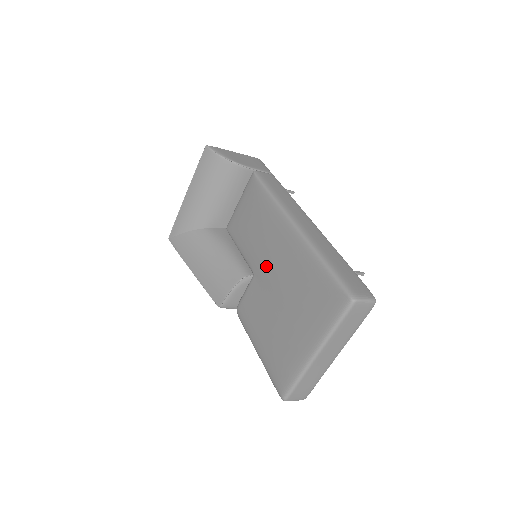
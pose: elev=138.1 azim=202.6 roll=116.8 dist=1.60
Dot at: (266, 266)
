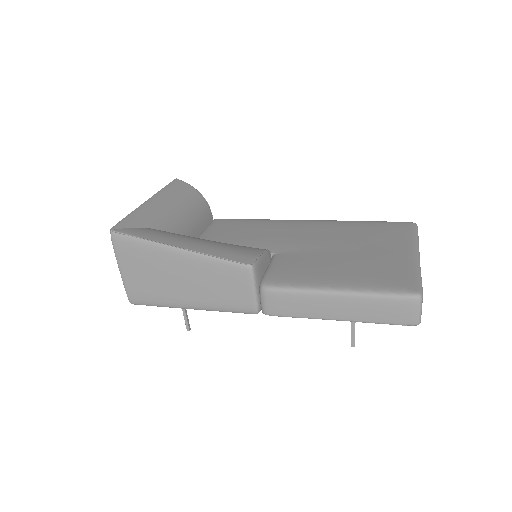
Dot at: (294, 241)
